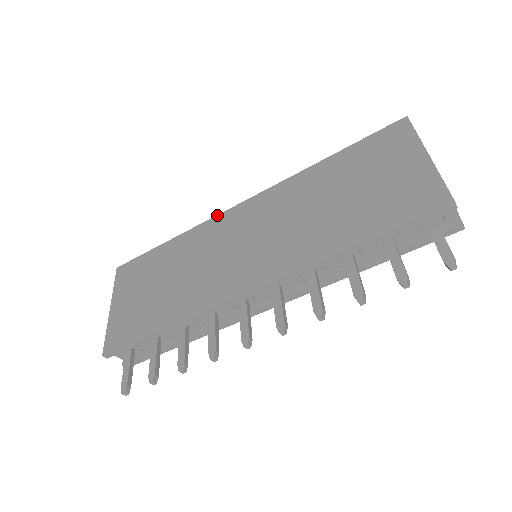
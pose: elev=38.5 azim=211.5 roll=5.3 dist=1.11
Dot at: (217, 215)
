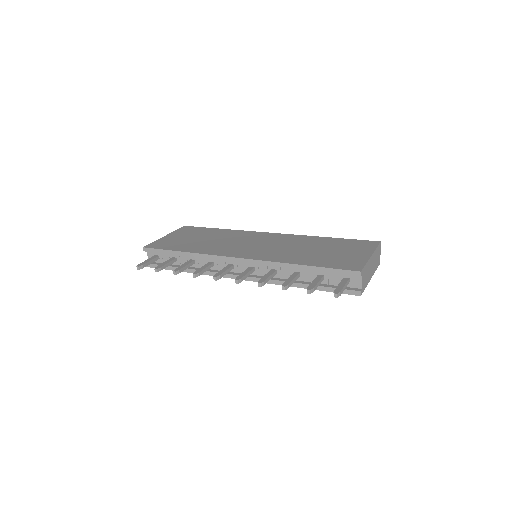
Dot at: (255, 231)
